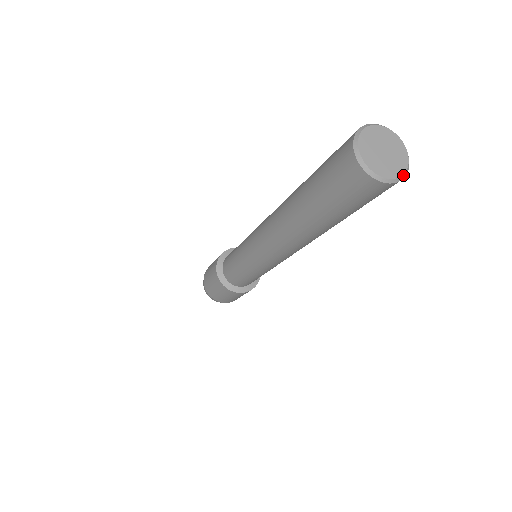
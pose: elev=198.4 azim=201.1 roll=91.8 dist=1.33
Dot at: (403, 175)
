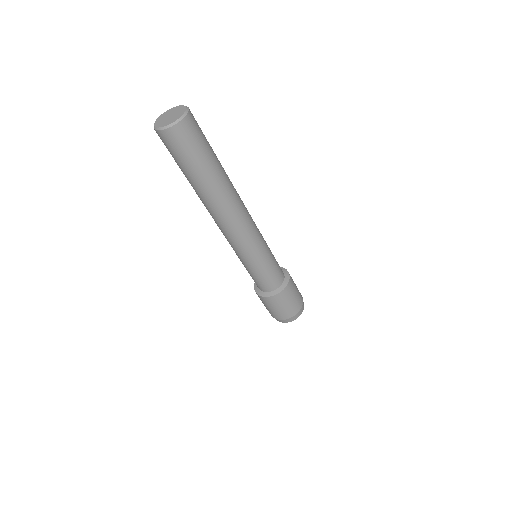
Dot at: (186, 111)
